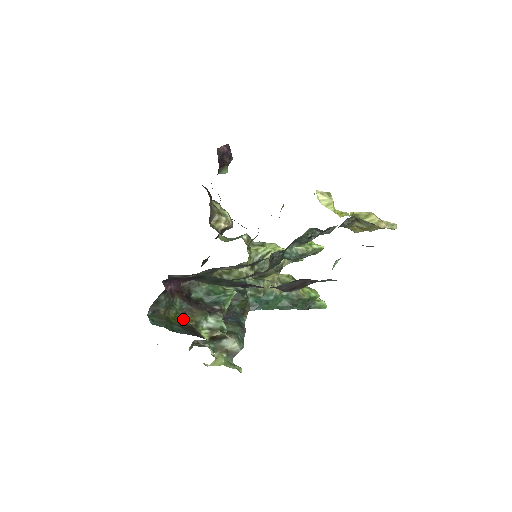
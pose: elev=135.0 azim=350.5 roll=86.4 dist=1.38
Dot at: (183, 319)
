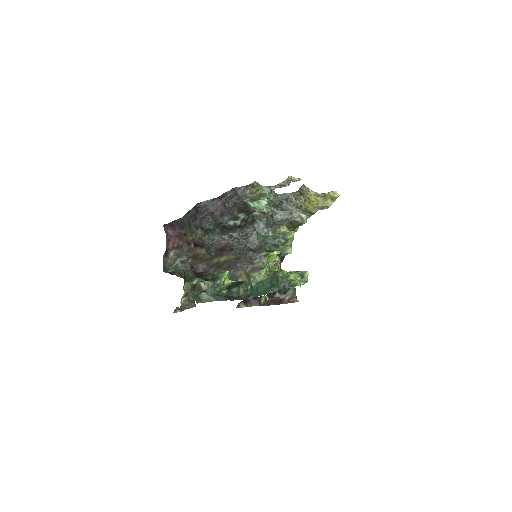
Dot at: (186, 279)
